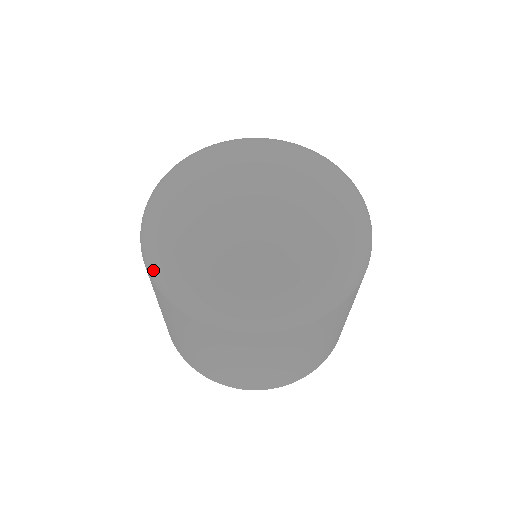
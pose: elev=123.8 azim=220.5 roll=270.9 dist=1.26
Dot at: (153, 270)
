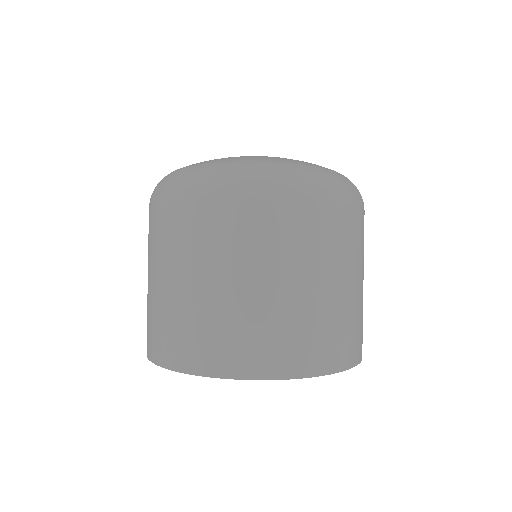
Dot at: (218, 179)
